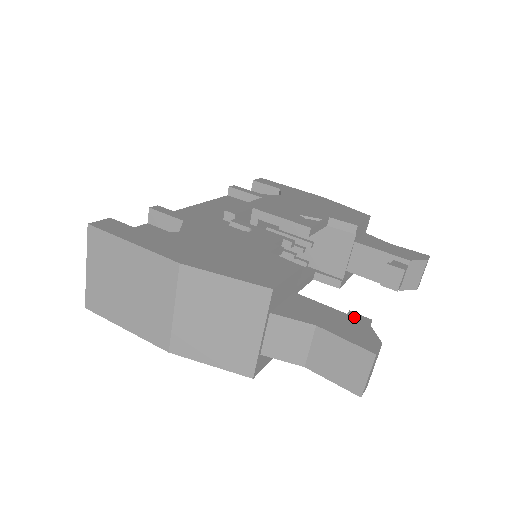
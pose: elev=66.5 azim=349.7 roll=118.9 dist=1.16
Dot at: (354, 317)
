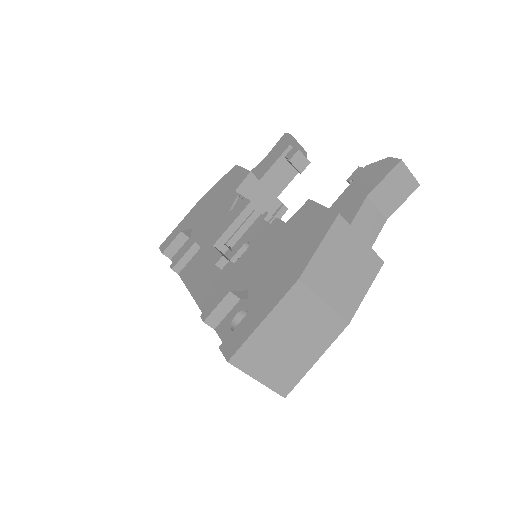
Dot at: (359, 174)
